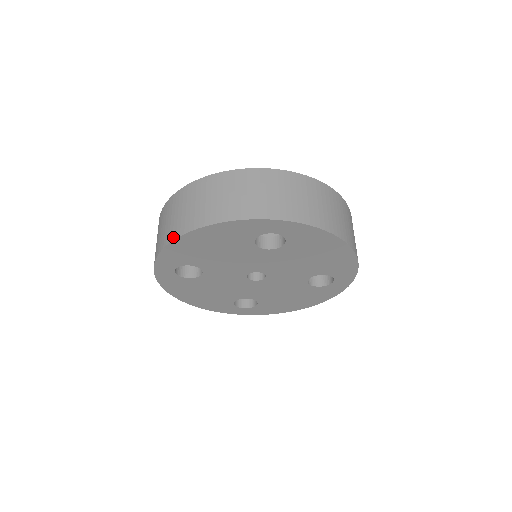
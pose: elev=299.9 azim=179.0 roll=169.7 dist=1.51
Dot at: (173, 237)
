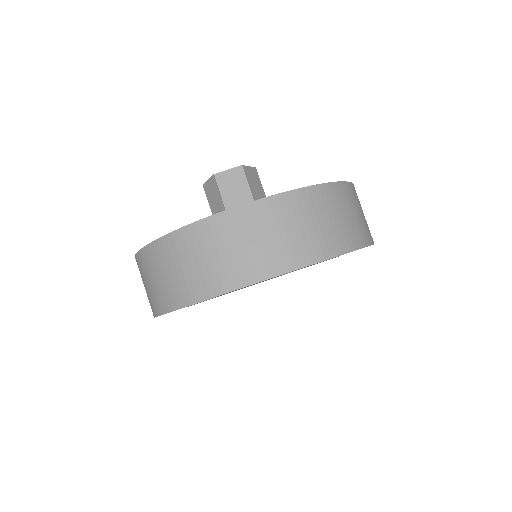
Dot at: (277, 271)
